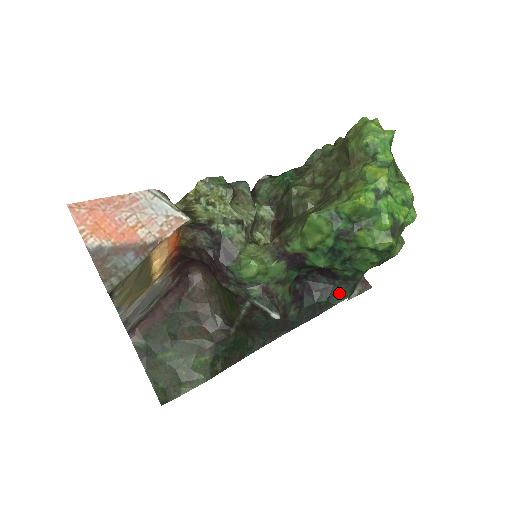
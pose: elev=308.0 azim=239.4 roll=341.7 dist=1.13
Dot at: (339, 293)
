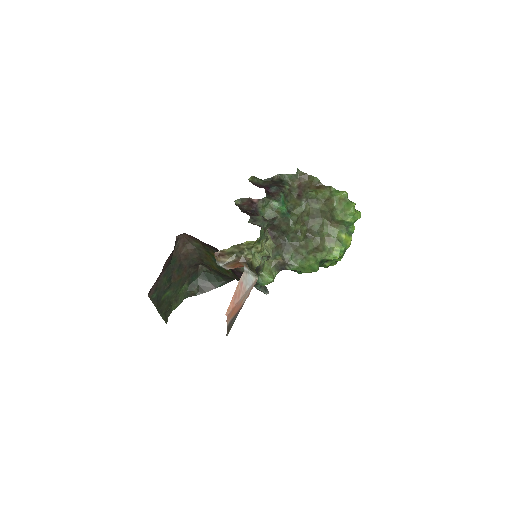
Dot at: occluded
